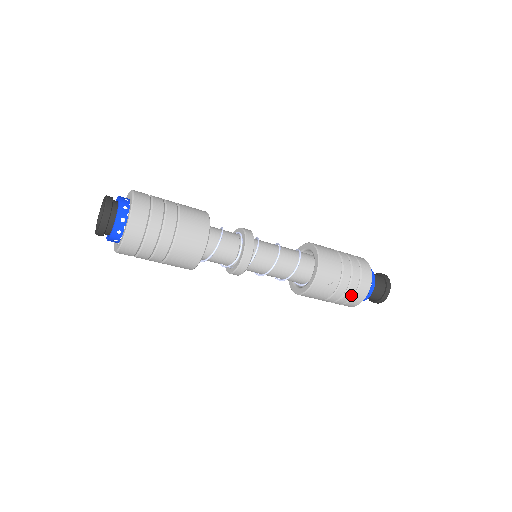
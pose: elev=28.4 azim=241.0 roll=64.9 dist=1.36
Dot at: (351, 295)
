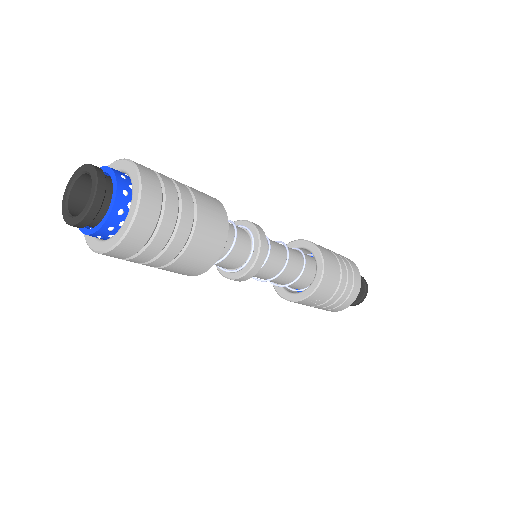
Dot at: (324, 309)
